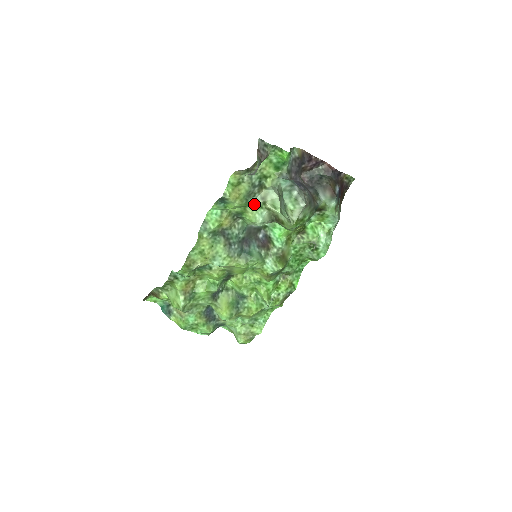
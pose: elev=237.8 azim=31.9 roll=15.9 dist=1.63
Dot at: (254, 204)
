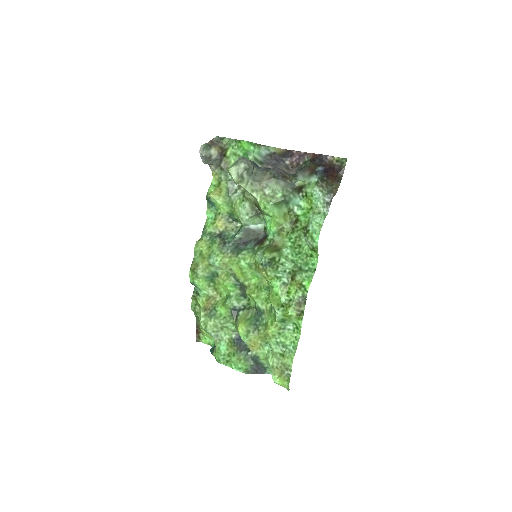
Dot at: (237, 200)
